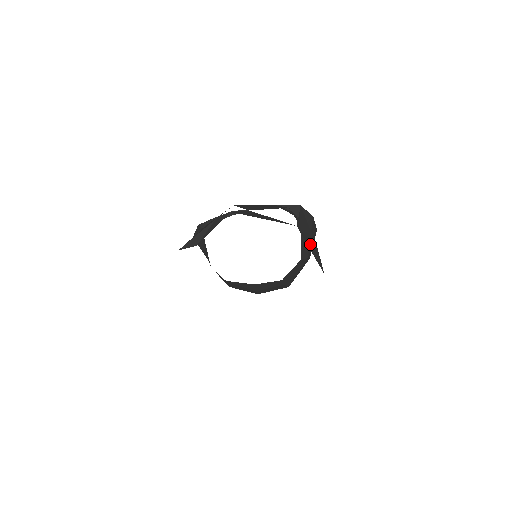
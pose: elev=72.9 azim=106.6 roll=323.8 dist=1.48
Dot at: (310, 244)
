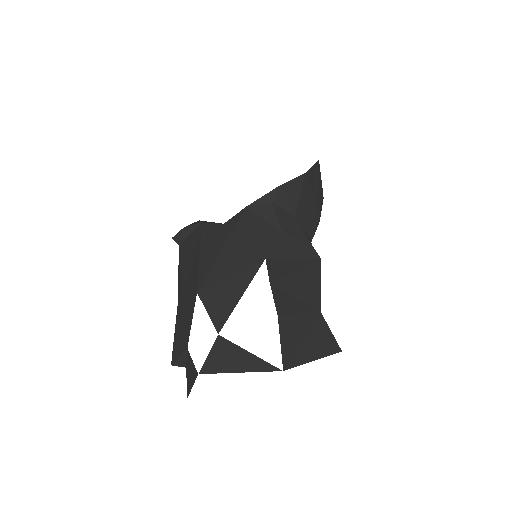
Dot at: (310, 345)
